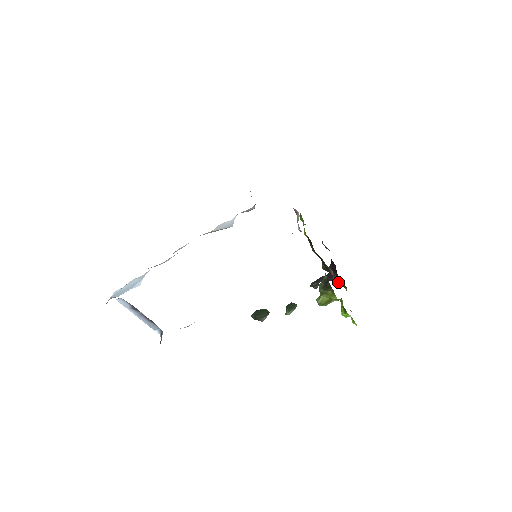
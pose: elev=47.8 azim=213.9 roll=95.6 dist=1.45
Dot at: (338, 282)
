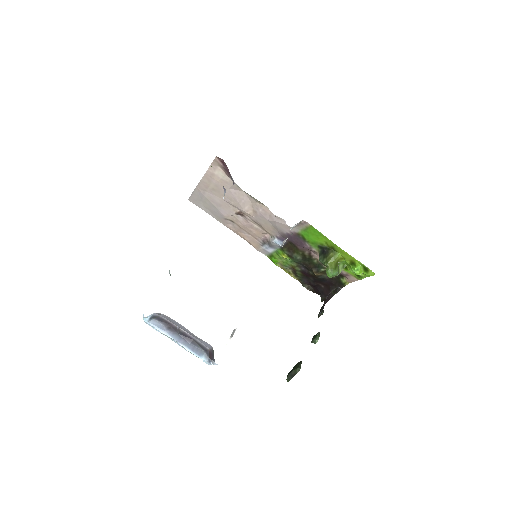
Dot at: (336, 290)
